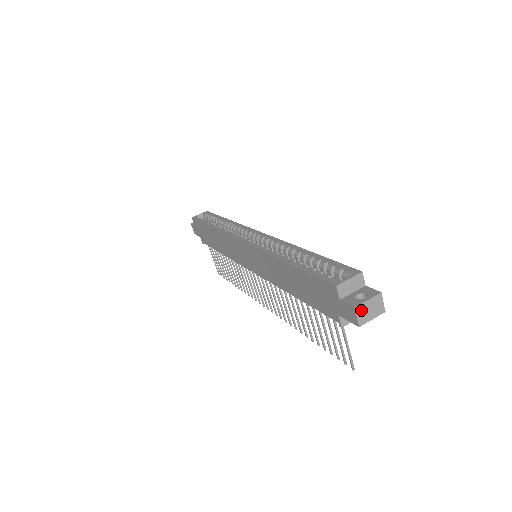
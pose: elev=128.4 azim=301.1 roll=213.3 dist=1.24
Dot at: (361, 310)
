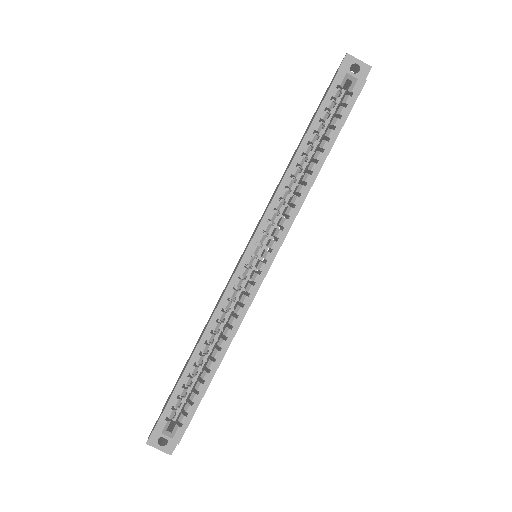
Dot at: (152, 443)
